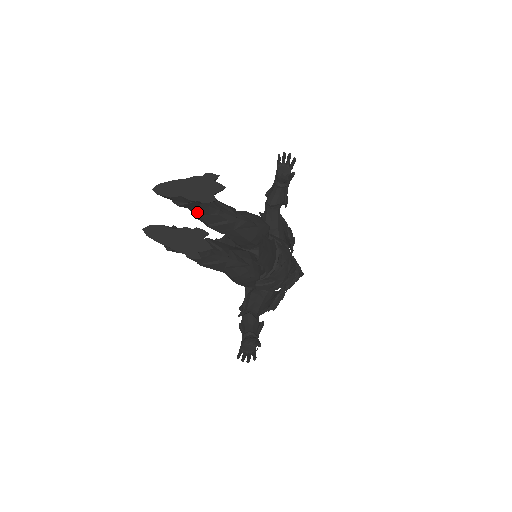
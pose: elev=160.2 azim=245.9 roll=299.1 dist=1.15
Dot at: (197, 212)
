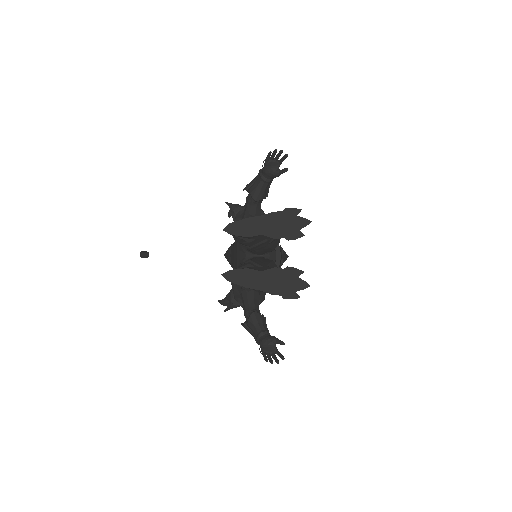
Dot at: occluded
